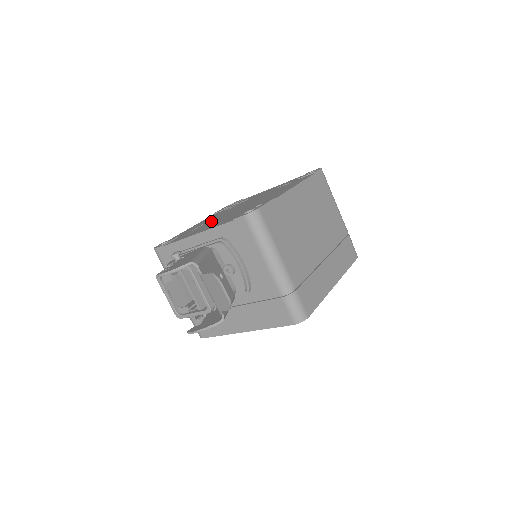
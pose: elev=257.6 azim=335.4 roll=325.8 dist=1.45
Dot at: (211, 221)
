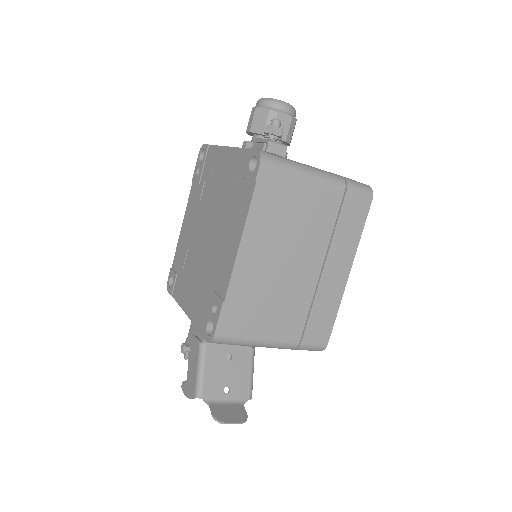
Dot at: (191, 254)
